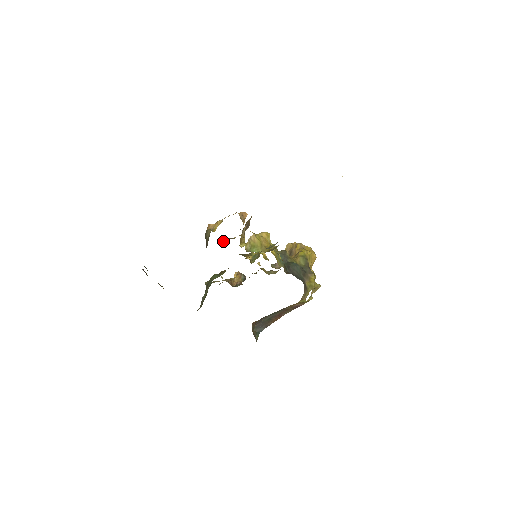
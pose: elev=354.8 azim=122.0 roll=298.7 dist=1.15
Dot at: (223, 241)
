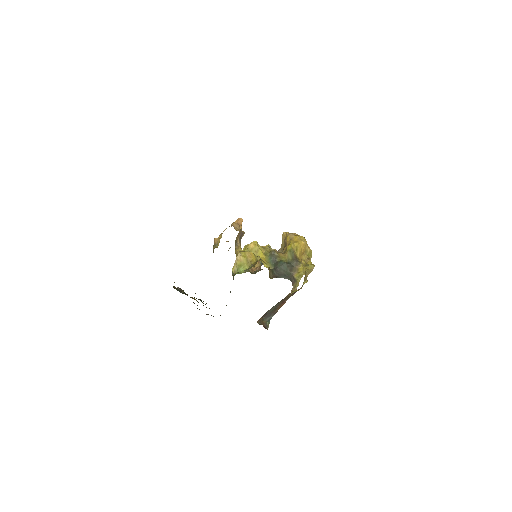
Dot at: occluded
